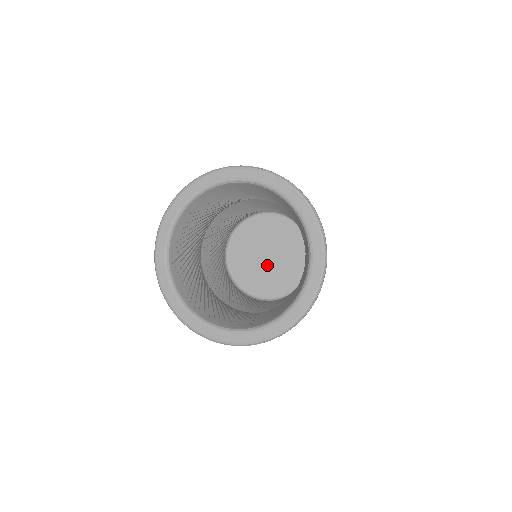
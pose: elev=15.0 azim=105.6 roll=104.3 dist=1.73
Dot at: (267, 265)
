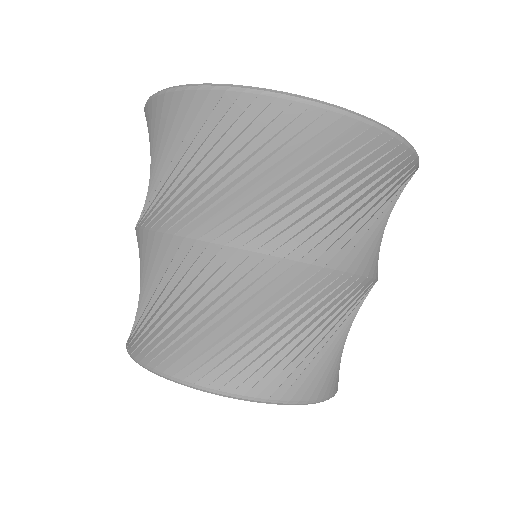
Dot at: occluded
